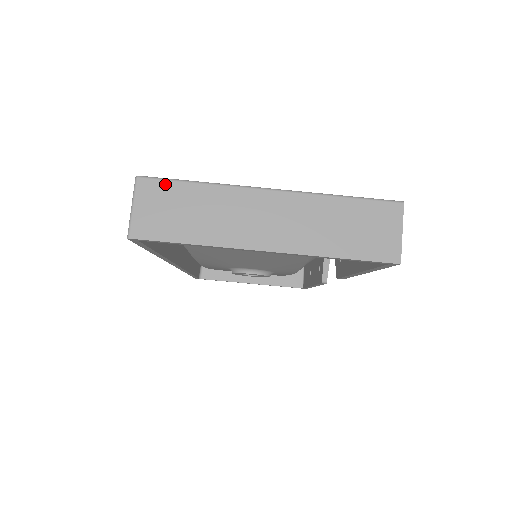
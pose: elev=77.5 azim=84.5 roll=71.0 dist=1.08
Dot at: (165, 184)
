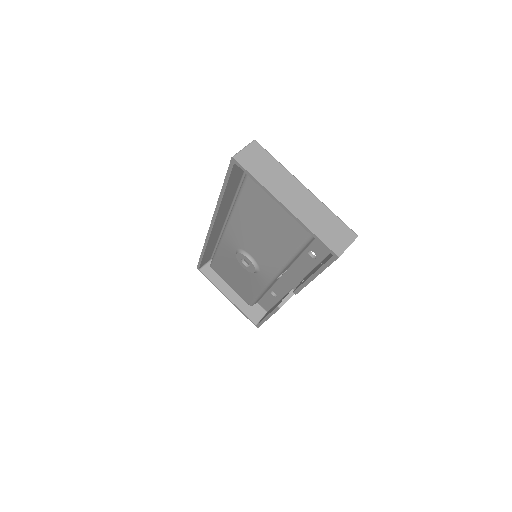
Dot at: (264, 151)
